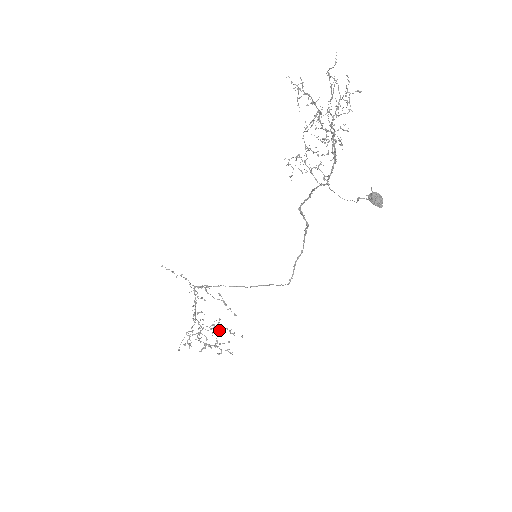
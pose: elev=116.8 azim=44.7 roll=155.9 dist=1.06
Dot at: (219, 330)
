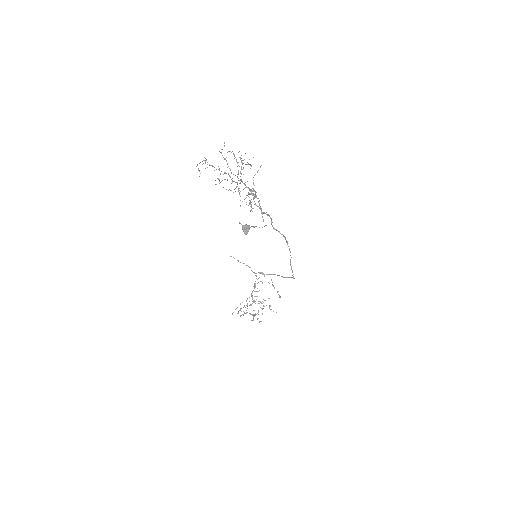
Dot at: (263, 305)
